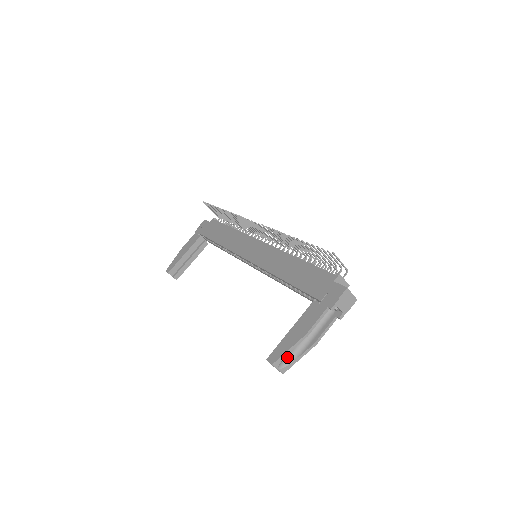
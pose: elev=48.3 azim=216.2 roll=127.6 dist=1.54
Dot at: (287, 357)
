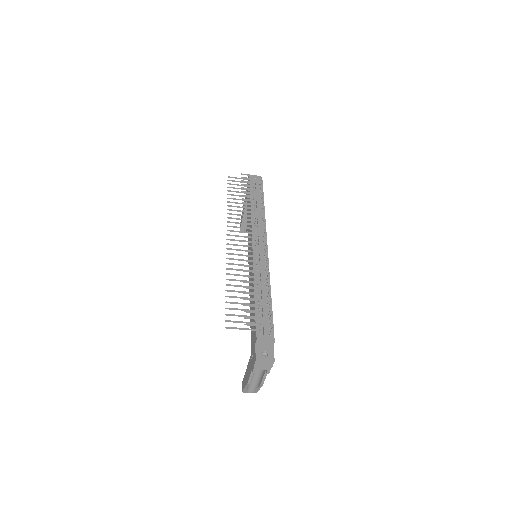
Dot at: (251, 387)
